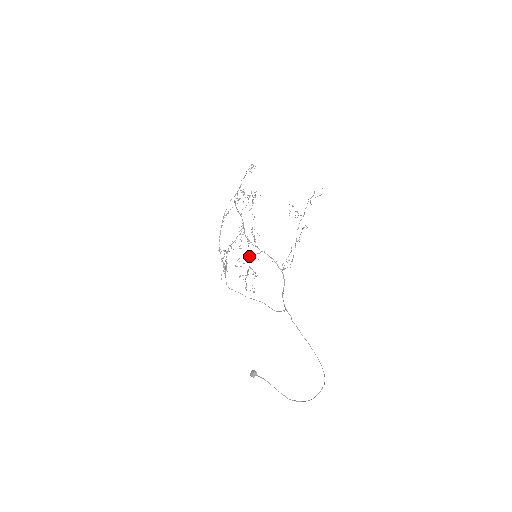
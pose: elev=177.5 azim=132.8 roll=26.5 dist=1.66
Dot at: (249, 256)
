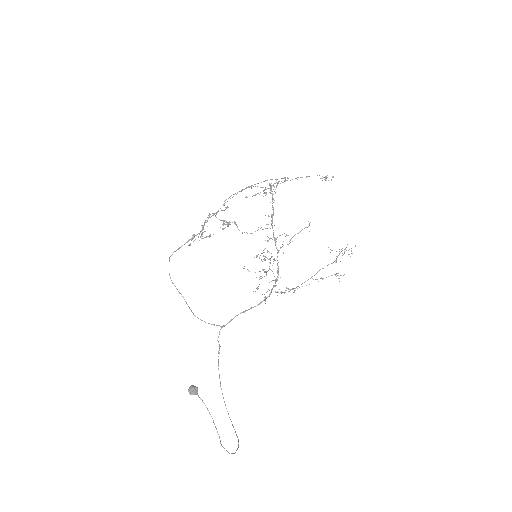
Dot at: (272, 256)
